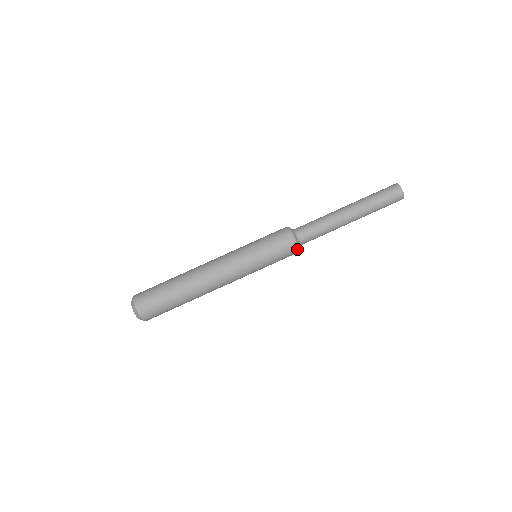
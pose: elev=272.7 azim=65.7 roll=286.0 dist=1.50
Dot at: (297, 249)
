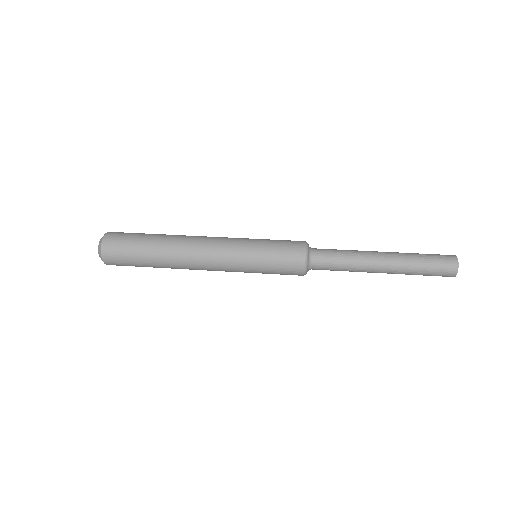
Dot at: (304, 263)
